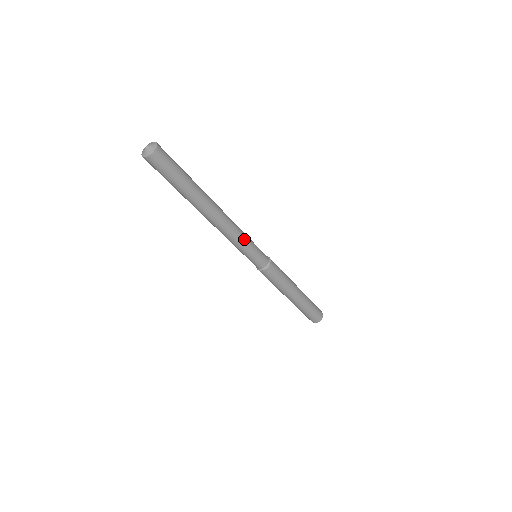
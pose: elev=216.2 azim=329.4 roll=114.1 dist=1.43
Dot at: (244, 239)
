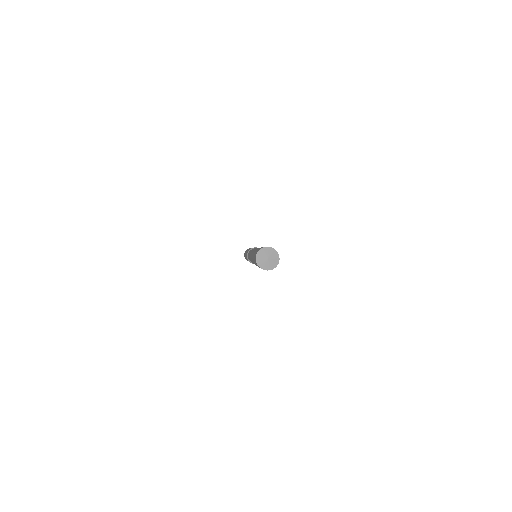
Dot at: occluded
